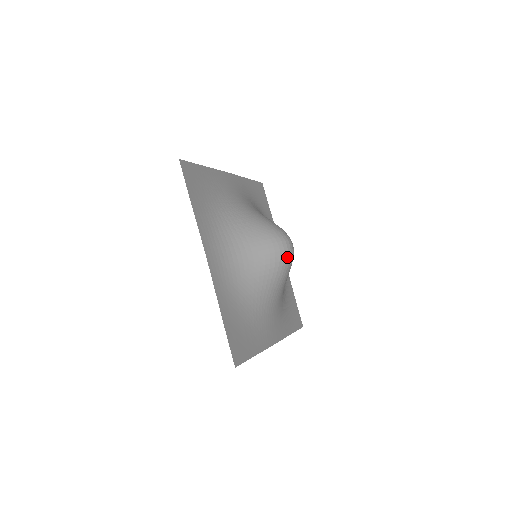
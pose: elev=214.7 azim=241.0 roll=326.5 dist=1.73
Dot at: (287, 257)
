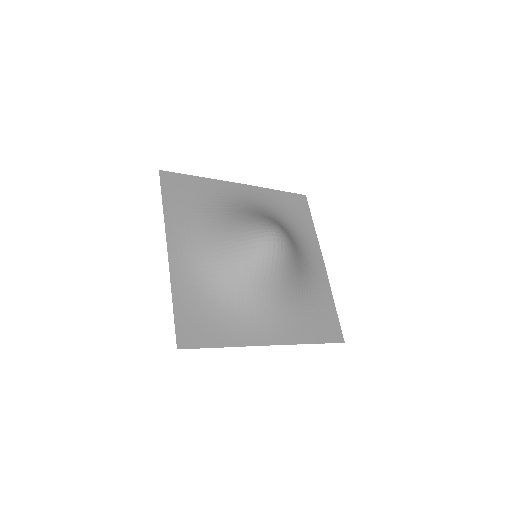
Dot at: (268, 249)
